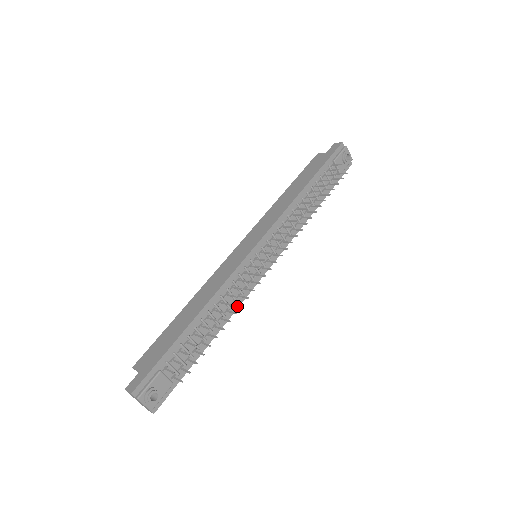
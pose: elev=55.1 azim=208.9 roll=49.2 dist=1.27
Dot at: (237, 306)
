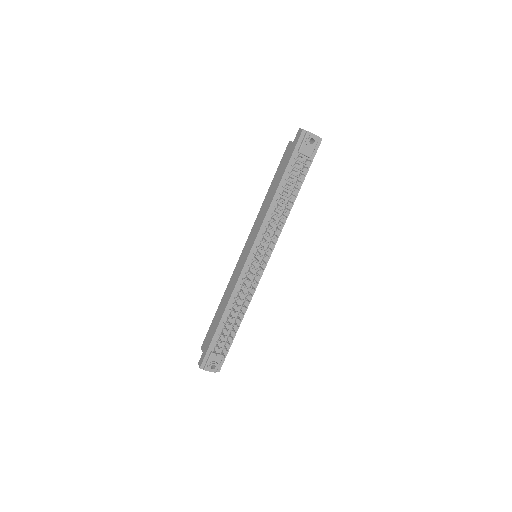
Dot at: (251, 297)
